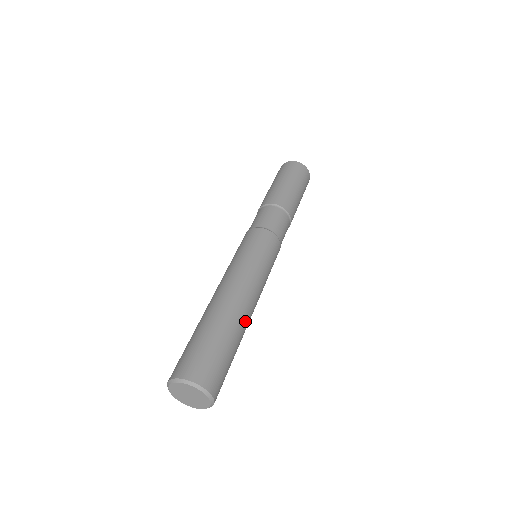
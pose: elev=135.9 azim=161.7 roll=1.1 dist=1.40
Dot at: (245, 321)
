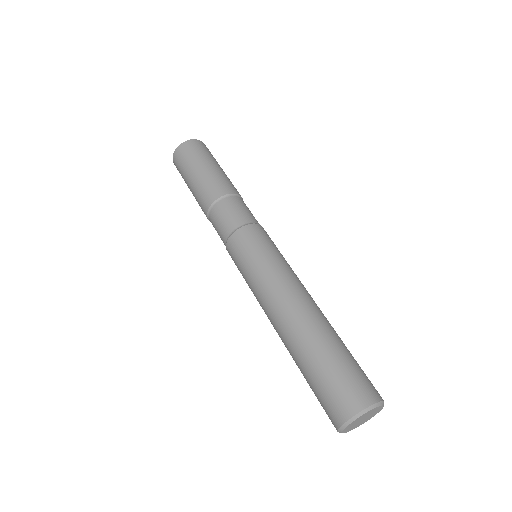
Dot at: (313, 319)
